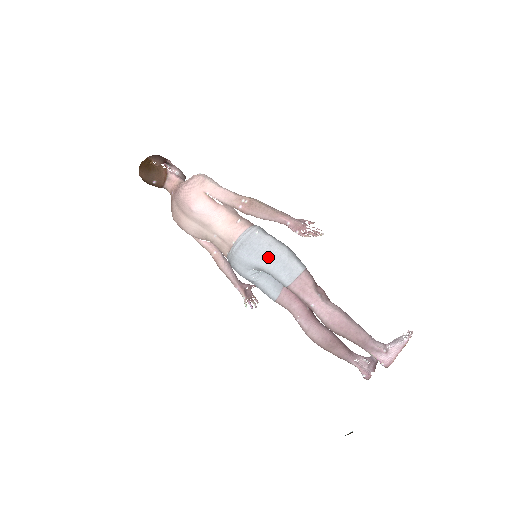
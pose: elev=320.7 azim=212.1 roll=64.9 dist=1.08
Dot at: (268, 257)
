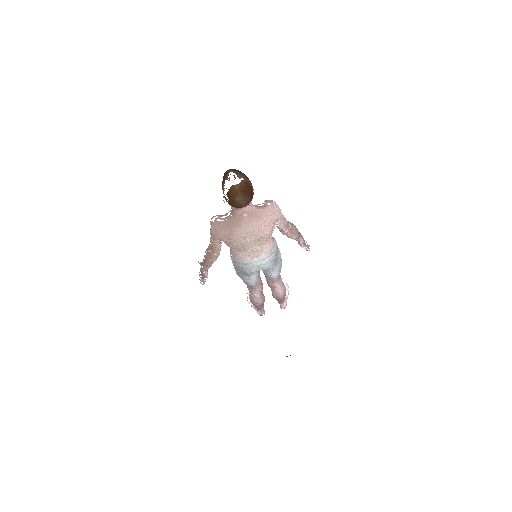
Dot at: (278, 262)
